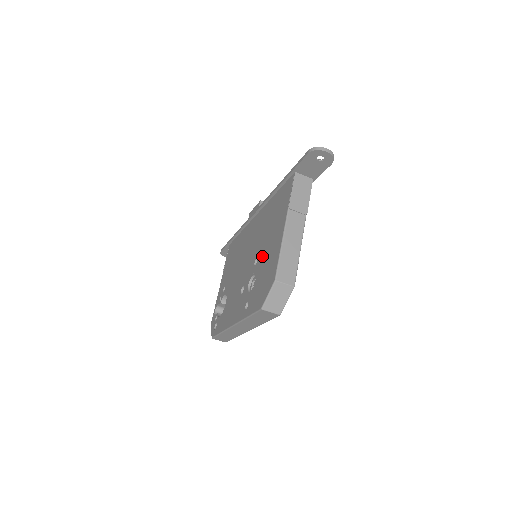
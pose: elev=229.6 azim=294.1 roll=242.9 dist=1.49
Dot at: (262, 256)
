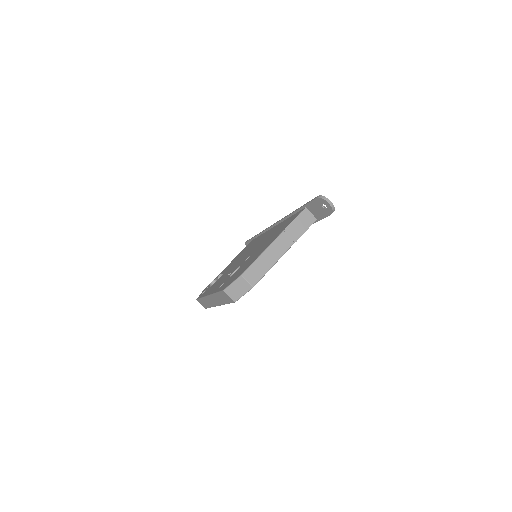
Dot at: (252, 256)
